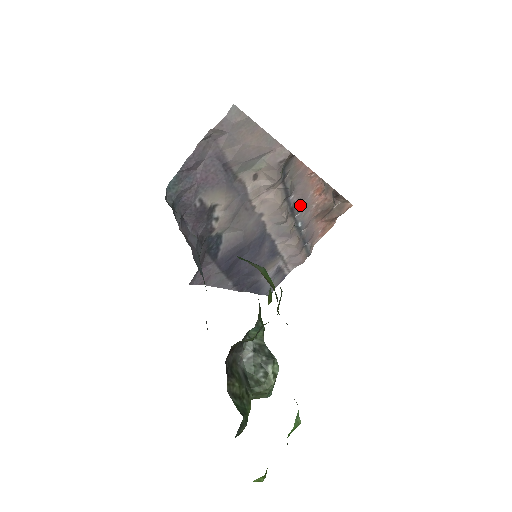
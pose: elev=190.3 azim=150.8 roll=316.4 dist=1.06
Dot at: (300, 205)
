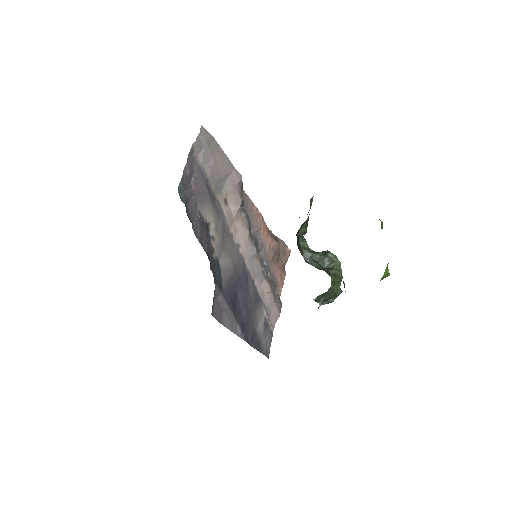
Dot at: (259, 243)
